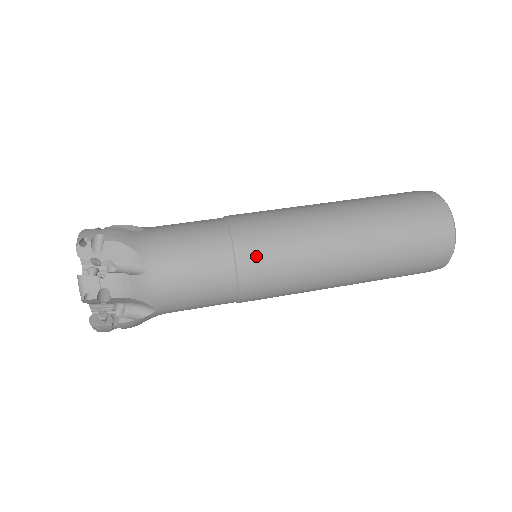
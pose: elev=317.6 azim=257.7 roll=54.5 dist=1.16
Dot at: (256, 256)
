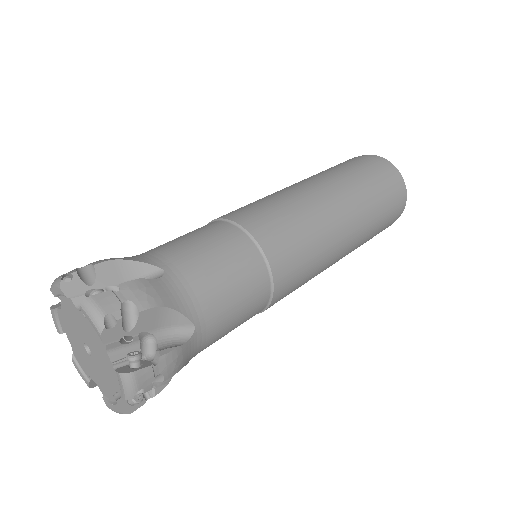
Dot at: (265, 224)
